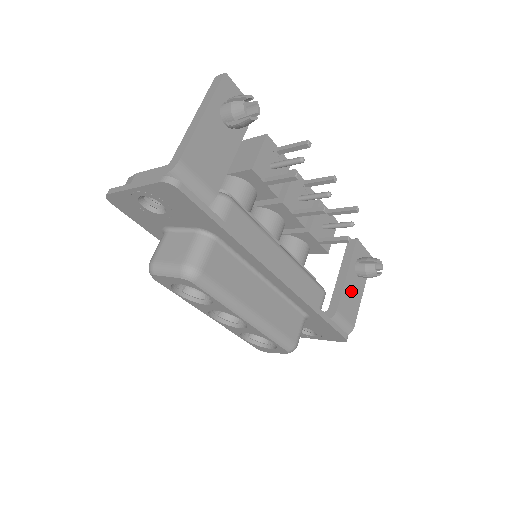
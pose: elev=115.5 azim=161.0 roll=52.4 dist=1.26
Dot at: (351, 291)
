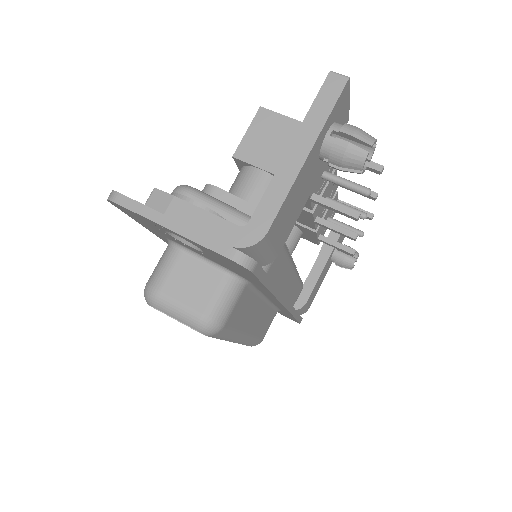
Dot at: (321, 278)
